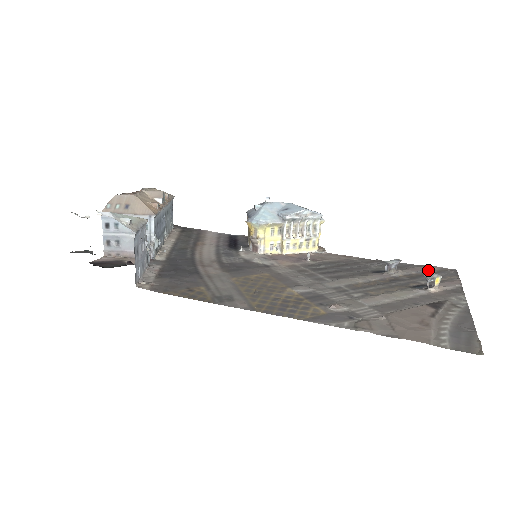
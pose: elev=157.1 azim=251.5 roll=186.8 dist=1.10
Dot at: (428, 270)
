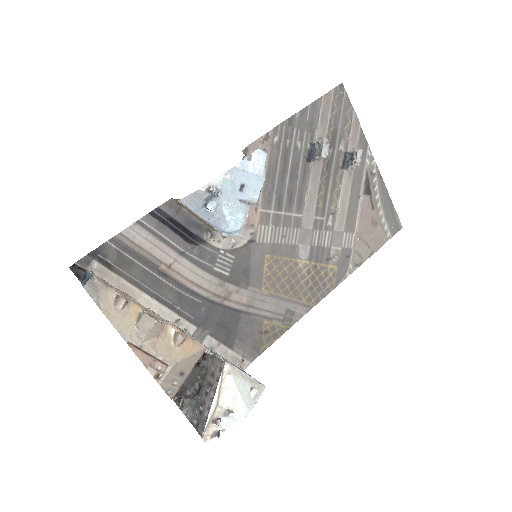
Dot at: (331, 111)
